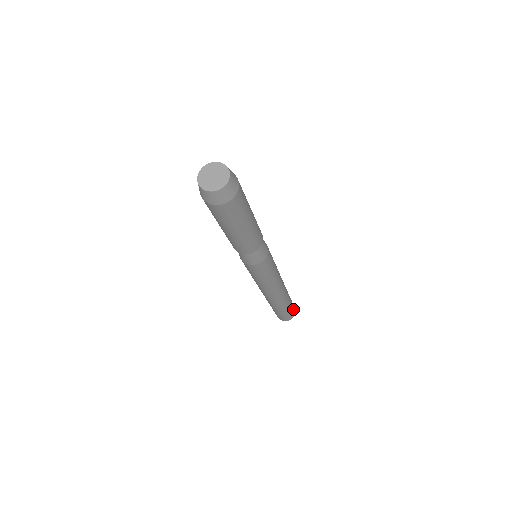
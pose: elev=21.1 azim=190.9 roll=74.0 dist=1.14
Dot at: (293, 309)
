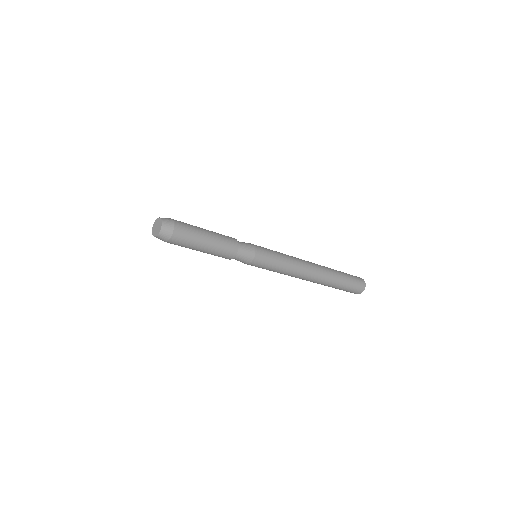
Dot at: (355, 289)
